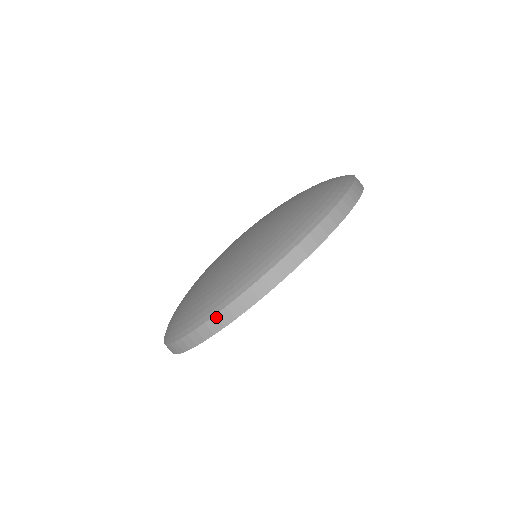
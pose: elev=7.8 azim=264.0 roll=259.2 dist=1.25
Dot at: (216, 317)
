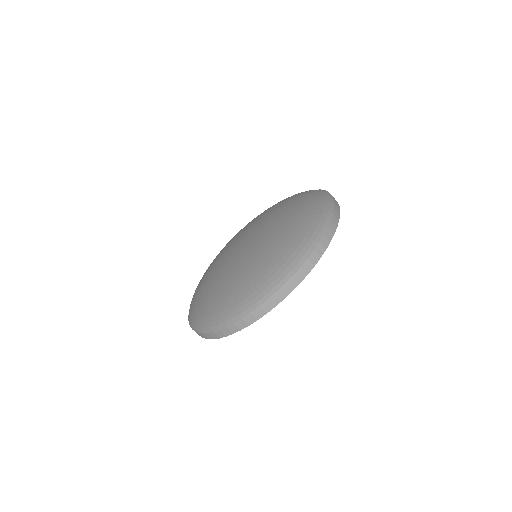
Dot at: (260, 308)
